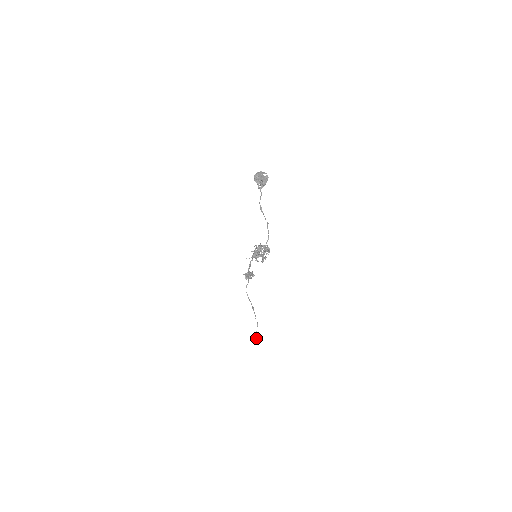
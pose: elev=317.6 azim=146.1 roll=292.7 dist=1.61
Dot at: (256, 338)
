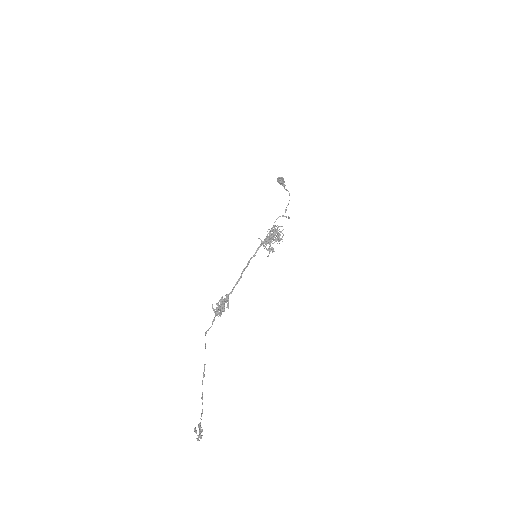
Dot at: (199, 434)
